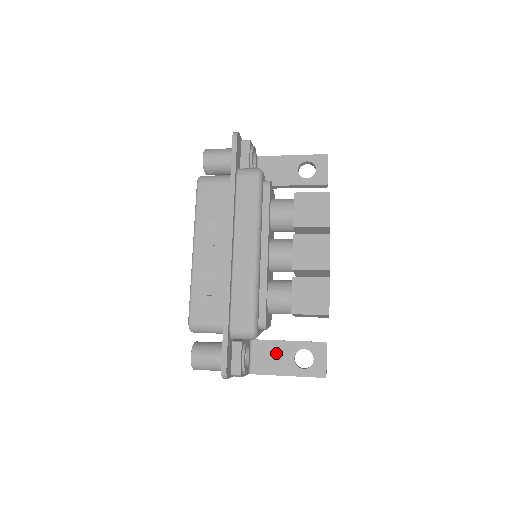
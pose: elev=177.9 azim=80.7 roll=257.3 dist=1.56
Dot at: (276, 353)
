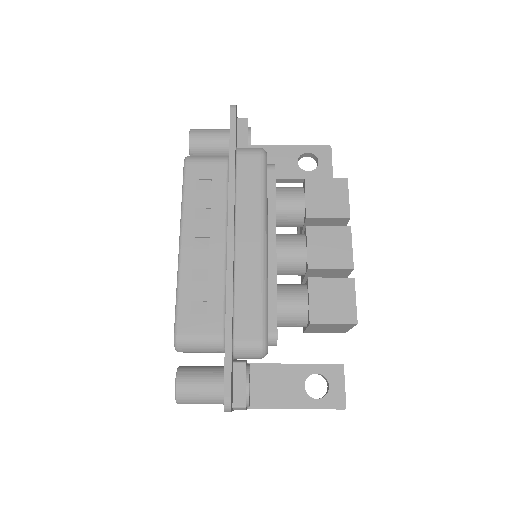
Dot at: (281, 380)
